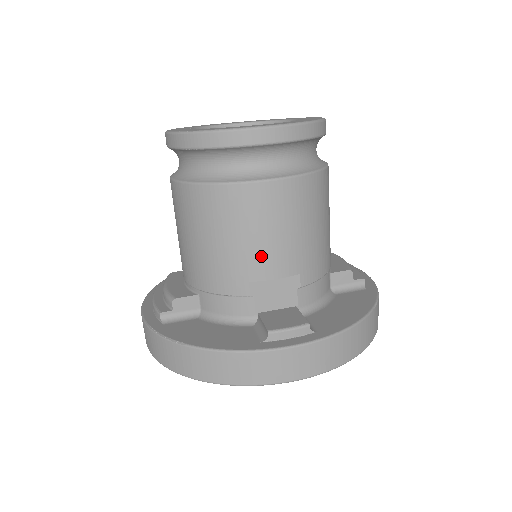
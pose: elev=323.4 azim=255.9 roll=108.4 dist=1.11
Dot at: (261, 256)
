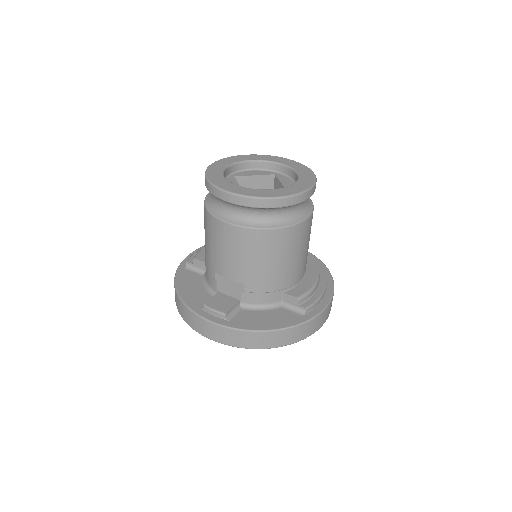
Dot at: (222, 262)
